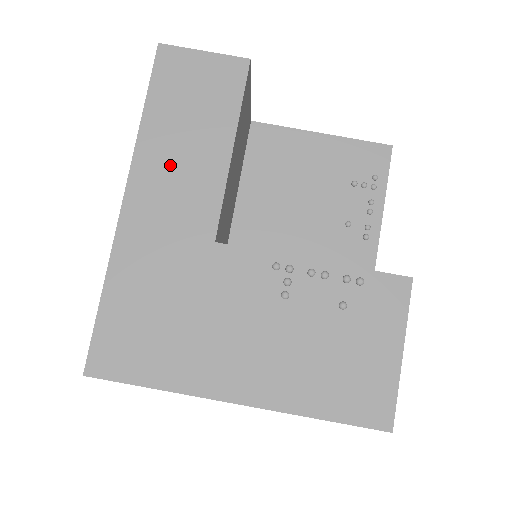
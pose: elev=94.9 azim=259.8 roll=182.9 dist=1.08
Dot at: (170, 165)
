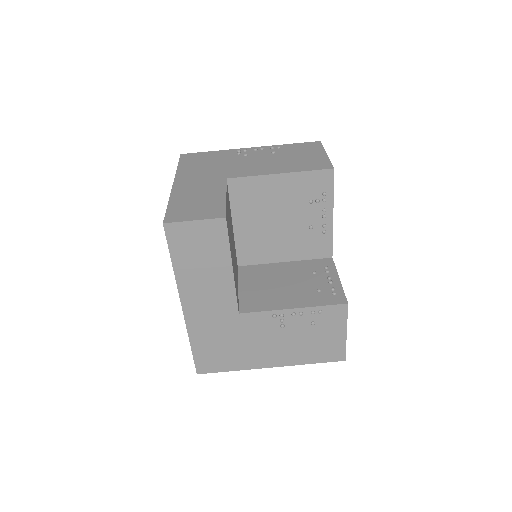
Dot at: (200, 286)
